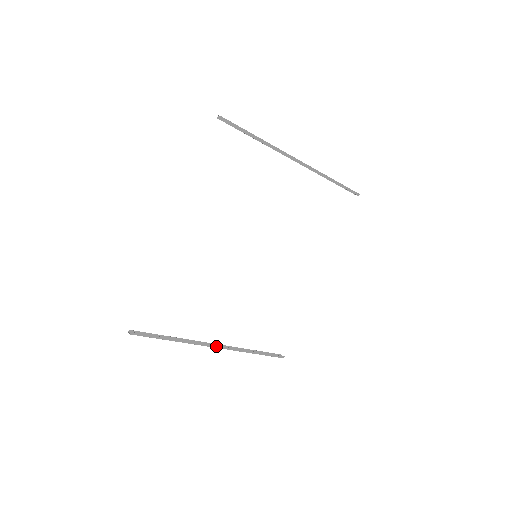
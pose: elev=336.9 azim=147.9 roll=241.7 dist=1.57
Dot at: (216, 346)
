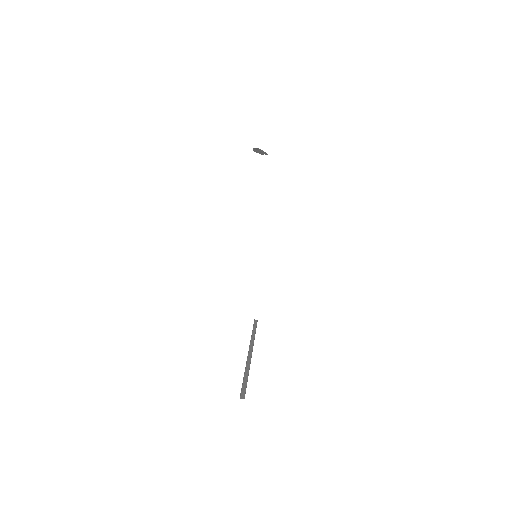
Dot at: (252, 350)
